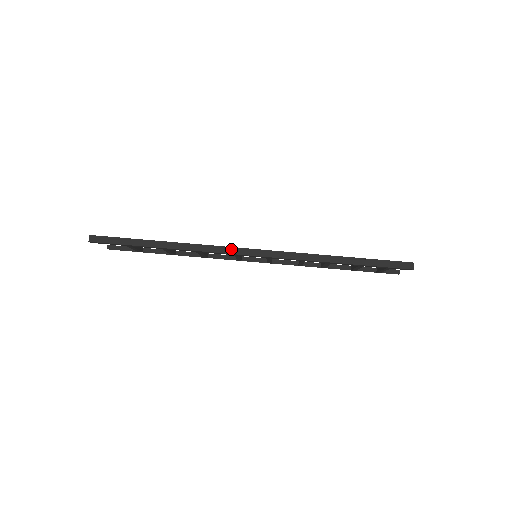
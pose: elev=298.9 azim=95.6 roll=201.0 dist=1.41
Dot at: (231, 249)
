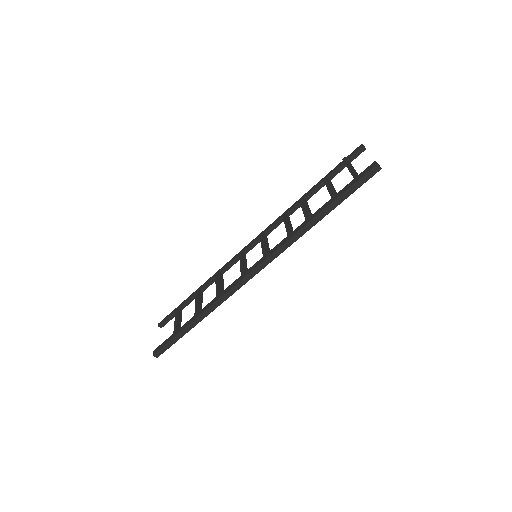
Dot at: (240, 283)
